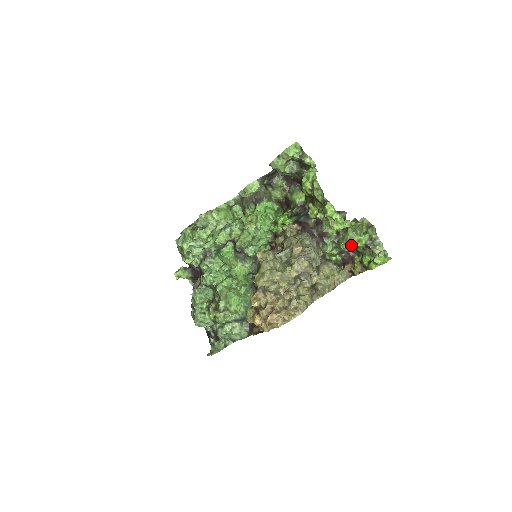
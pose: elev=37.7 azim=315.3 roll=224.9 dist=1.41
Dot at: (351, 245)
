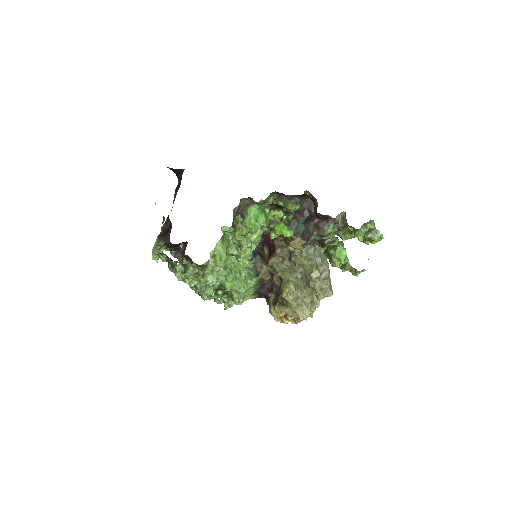
Dot at: occluded
